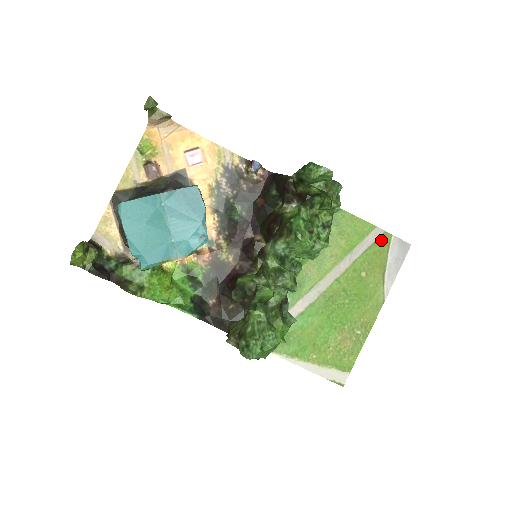
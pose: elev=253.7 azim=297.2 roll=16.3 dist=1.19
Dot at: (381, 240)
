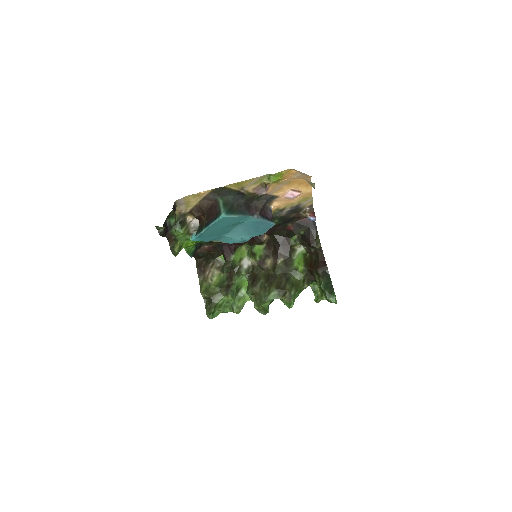
Dot at: occluded
